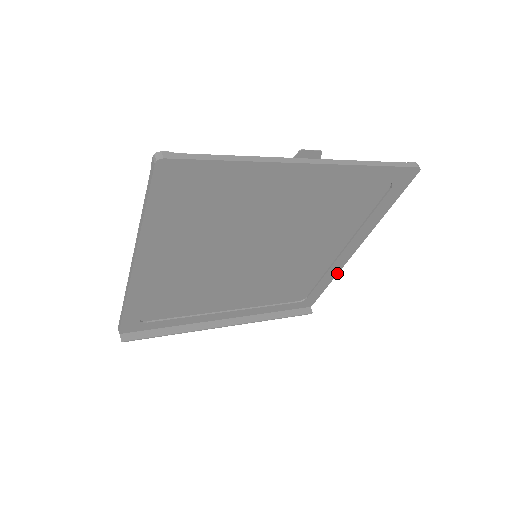
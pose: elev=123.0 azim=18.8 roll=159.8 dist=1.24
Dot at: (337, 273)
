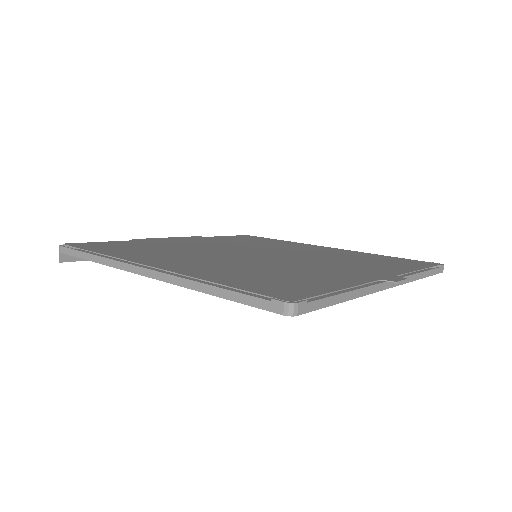
Dot at: occluded
